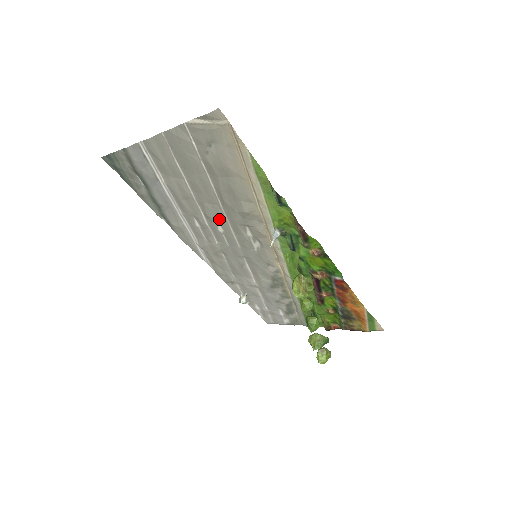
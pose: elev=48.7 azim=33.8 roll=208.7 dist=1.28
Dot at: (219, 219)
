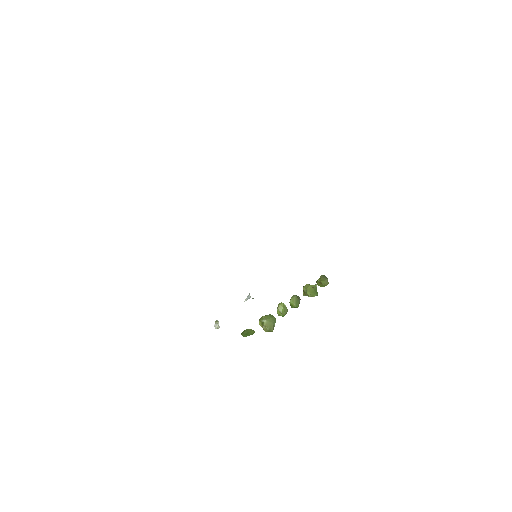
Dot at: occluded
